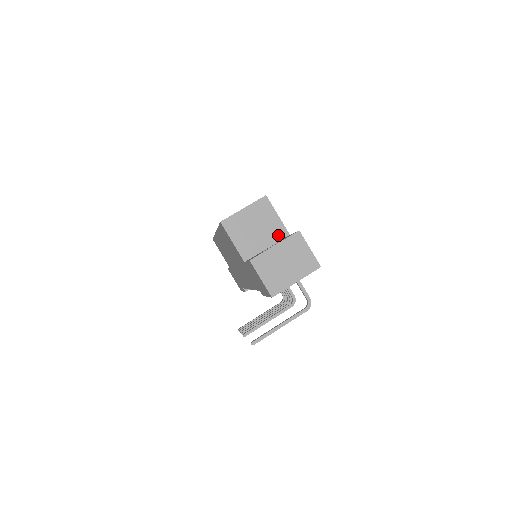
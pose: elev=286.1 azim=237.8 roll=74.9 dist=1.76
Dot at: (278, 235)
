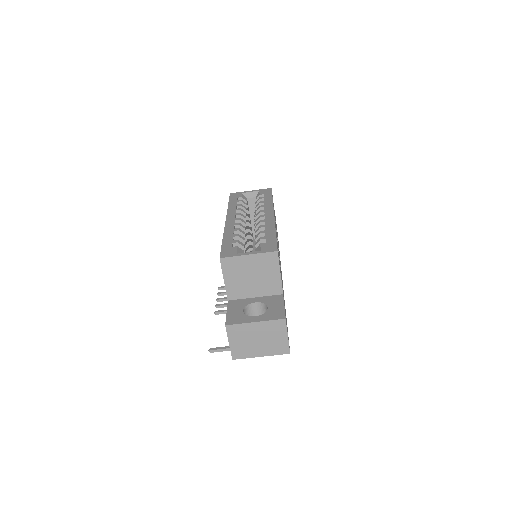
Dot at: (271, 290)
